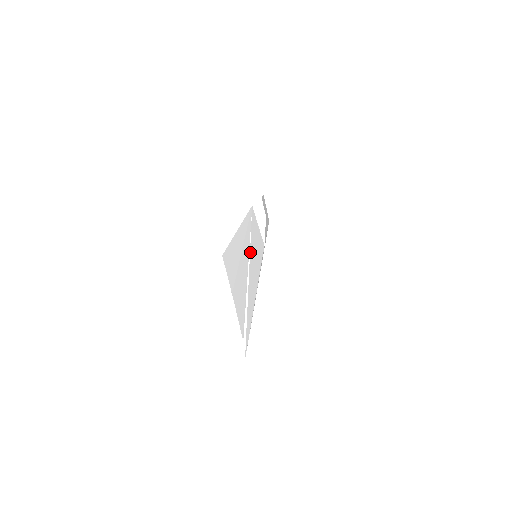
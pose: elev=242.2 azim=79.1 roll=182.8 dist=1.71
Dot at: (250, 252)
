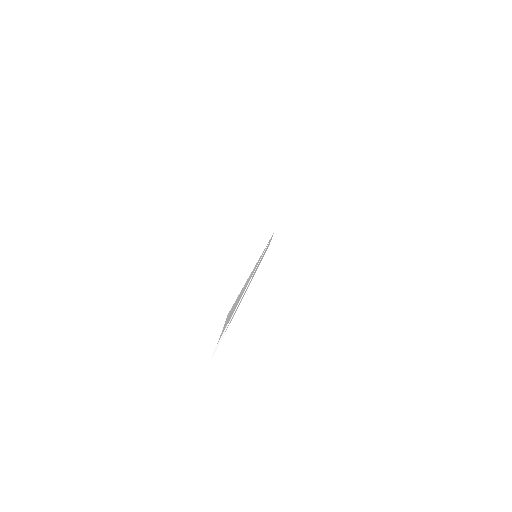
Dot at: (252, 276)
